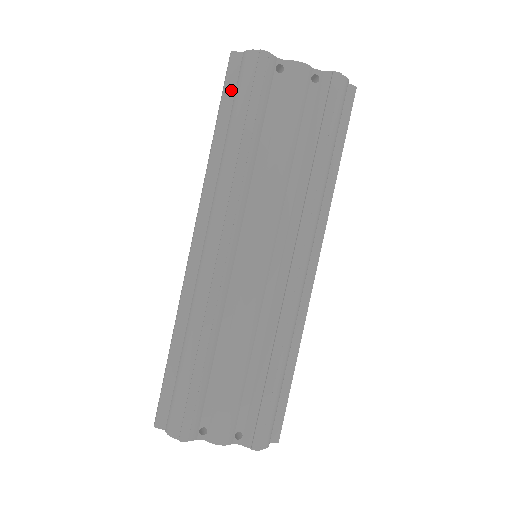
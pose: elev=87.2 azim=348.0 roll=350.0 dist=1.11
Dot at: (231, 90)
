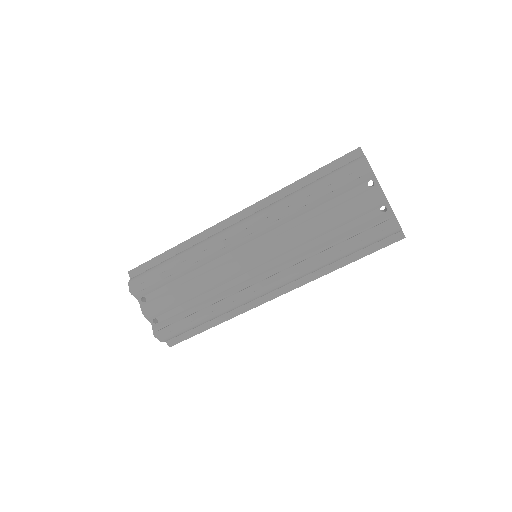
Dot at: (336, 166)
